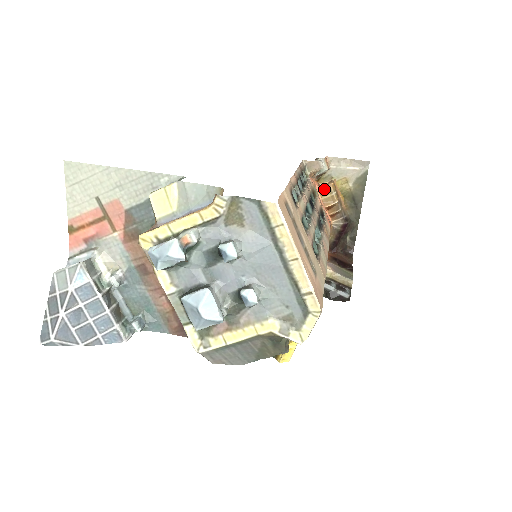
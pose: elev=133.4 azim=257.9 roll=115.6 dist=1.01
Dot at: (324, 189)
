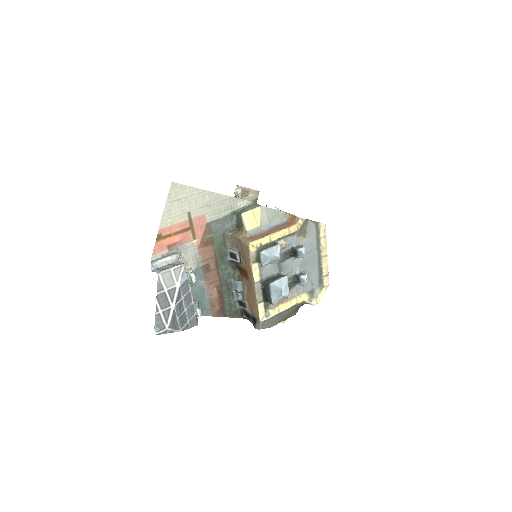
Dot at: occluded
